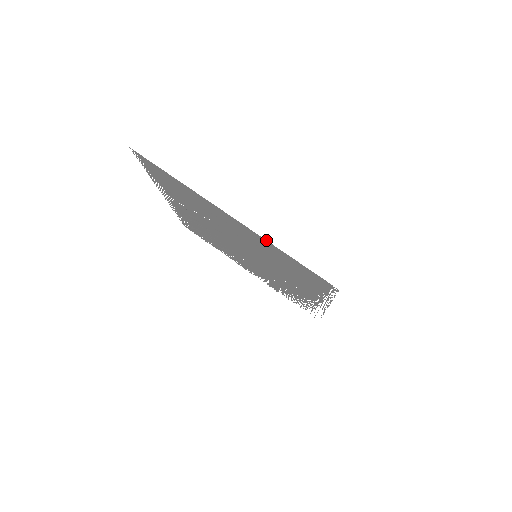
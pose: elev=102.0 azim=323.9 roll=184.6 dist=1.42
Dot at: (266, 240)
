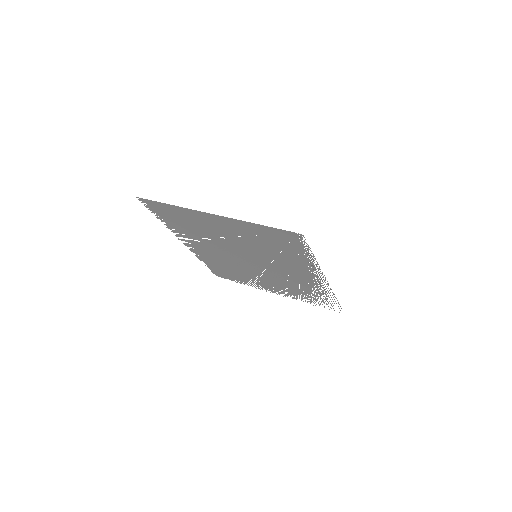
Dot at: (241, 220)
